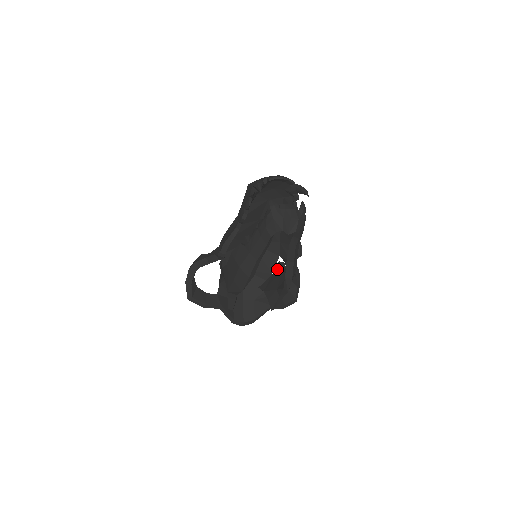
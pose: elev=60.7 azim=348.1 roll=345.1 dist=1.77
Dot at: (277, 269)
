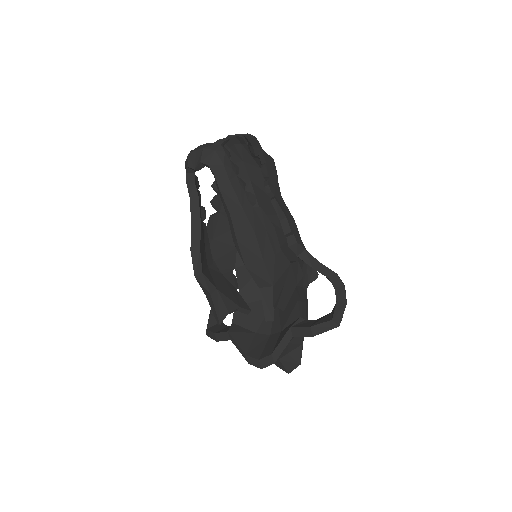
Dot at: occluded
